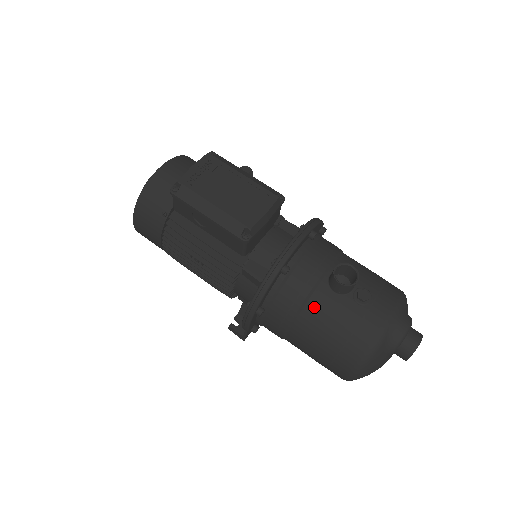
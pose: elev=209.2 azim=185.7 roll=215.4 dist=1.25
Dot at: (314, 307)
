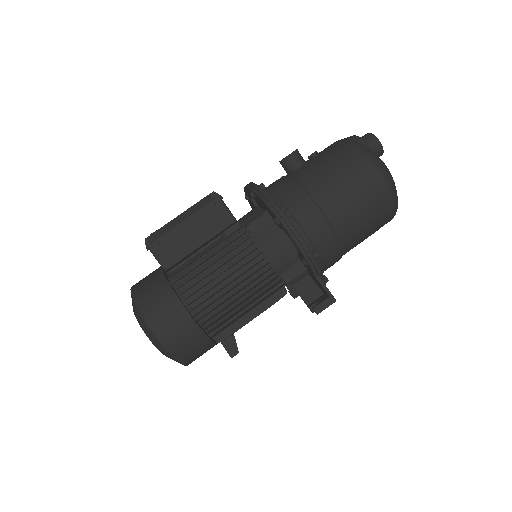
Dot at: (303, 177)
